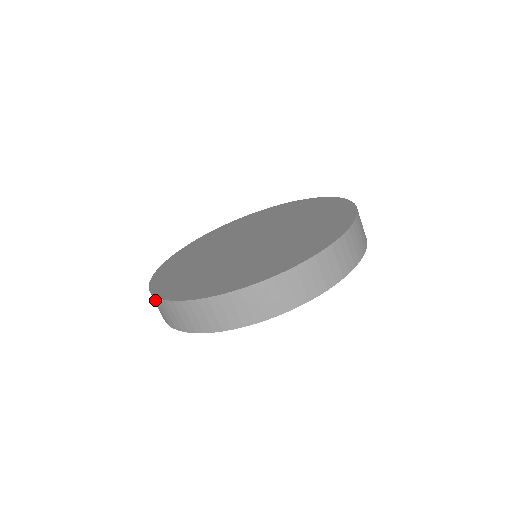
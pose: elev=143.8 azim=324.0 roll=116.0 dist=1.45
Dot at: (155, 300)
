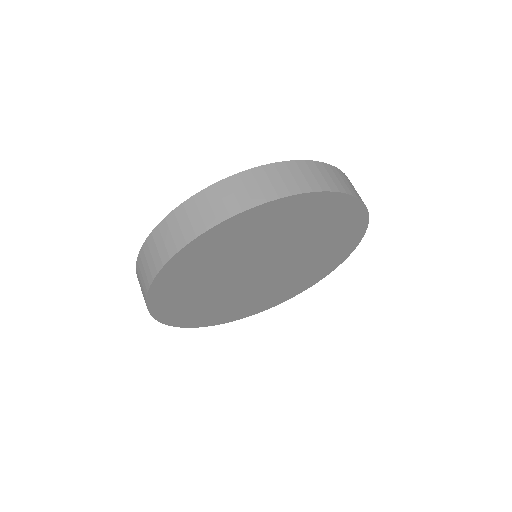
Dot at: occluded
